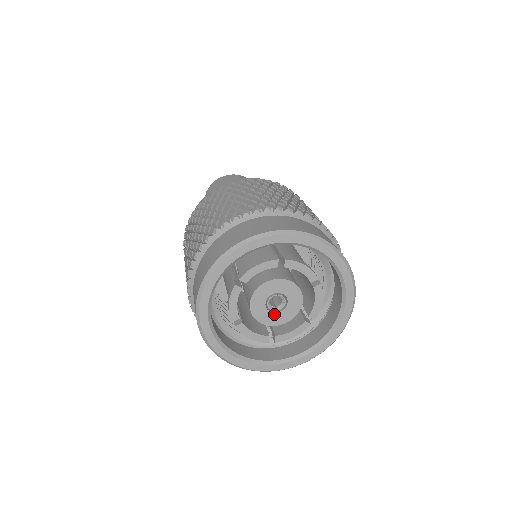
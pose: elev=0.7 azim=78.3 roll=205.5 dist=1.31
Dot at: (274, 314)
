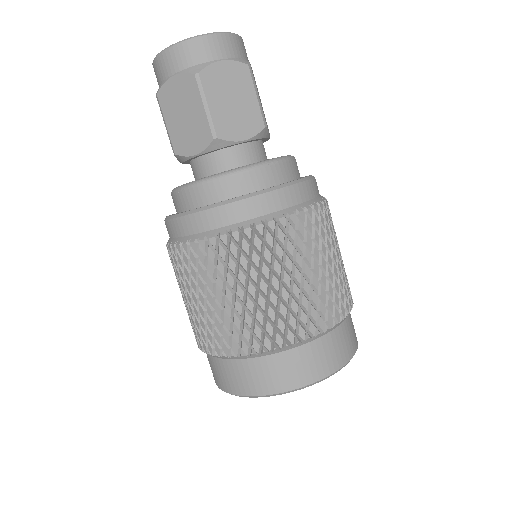
Dot at: occluded
